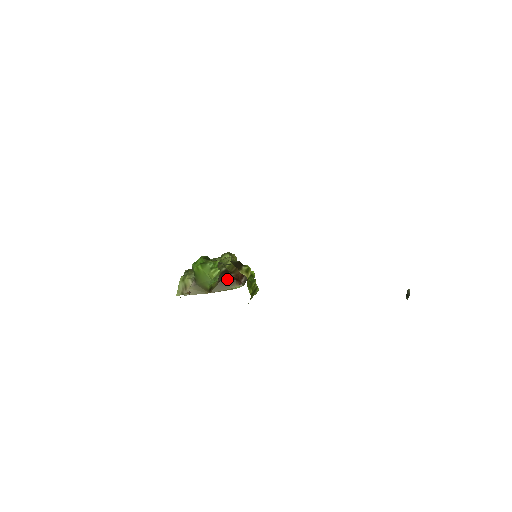
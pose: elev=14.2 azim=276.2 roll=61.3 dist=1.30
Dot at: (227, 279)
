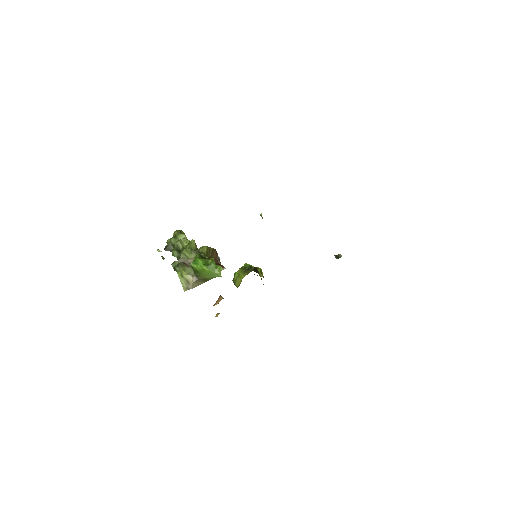
Dot at: occluded
